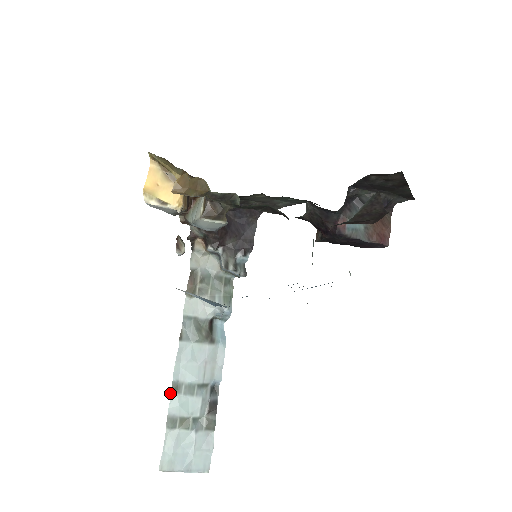
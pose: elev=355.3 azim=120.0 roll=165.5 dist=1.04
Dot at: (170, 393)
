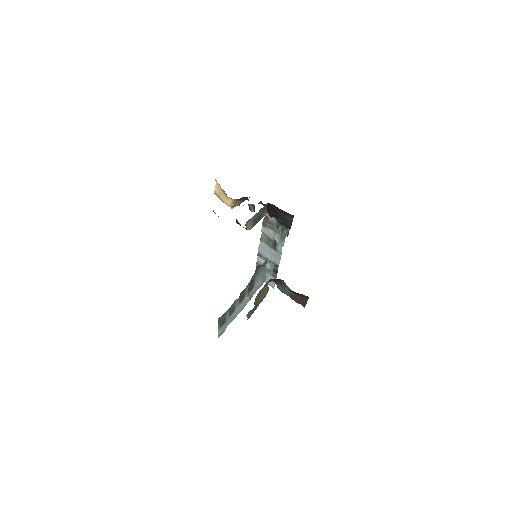
Dot at: (257, 255)
